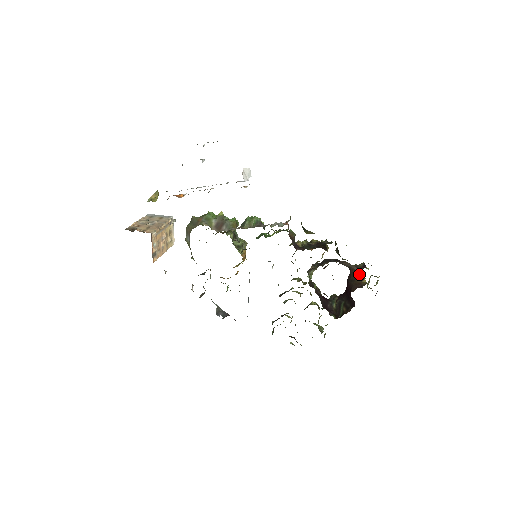
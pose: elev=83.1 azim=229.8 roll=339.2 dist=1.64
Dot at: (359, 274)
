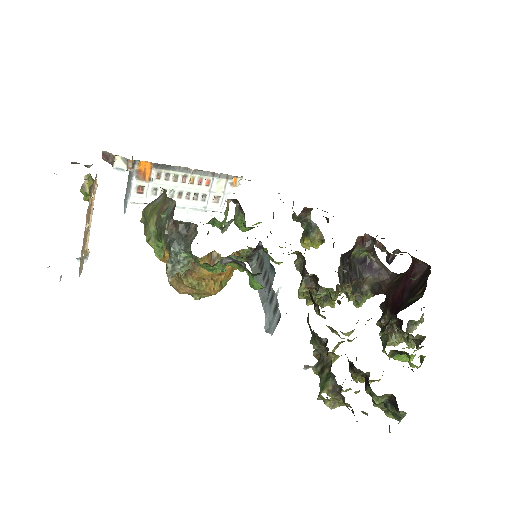
Dot at: (400, 274)
